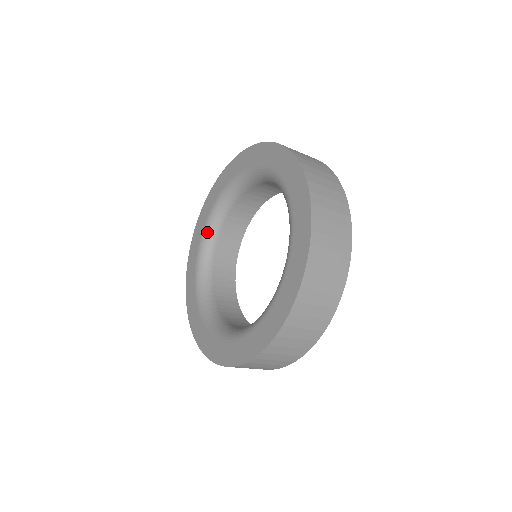
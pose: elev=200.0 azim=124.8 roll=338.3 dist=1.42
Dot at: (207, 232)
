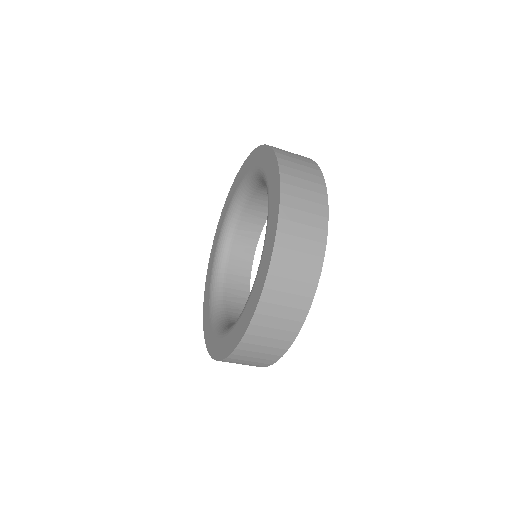
Dot at: (214, 280)
